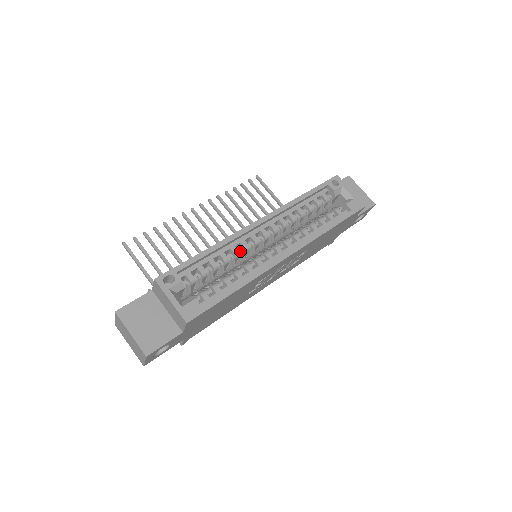
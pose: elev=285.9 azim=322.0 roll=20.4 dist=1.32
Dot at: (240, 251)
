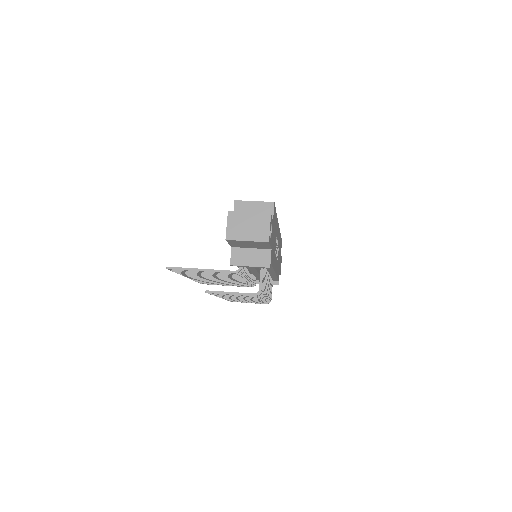
Dot at: occluded
